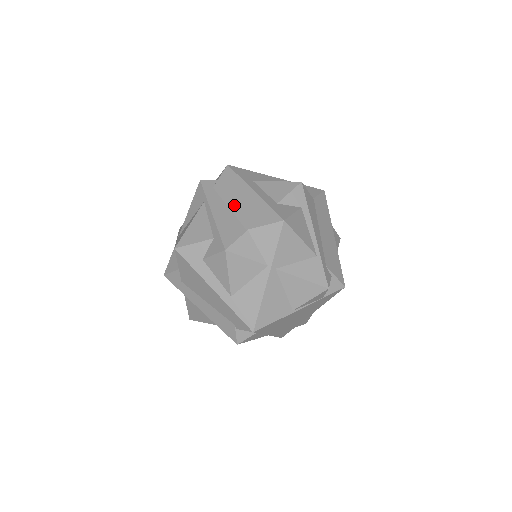
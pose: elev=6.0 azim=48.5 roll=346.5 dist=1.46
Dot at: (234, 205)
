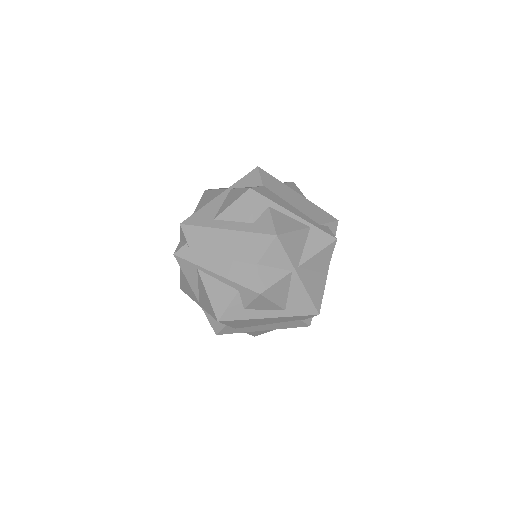
Dot at: (224, 253)
